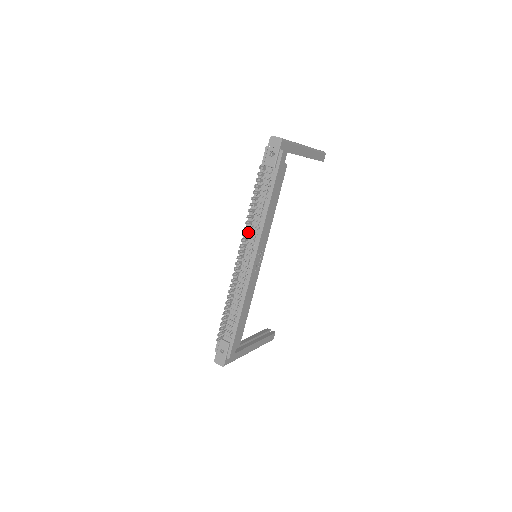
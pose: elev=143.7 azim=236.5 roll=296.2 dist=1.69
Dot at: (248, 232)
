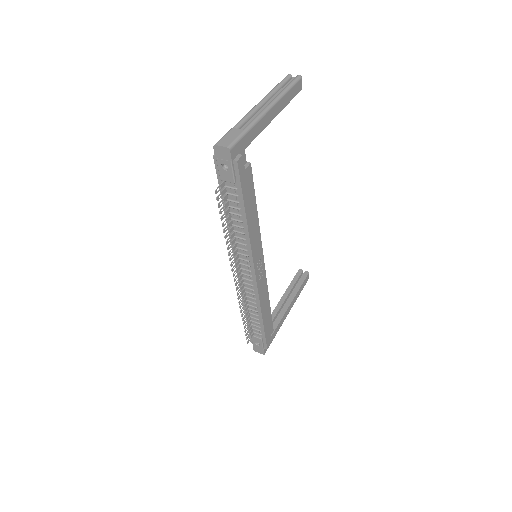
Dot at: (235, 250)
